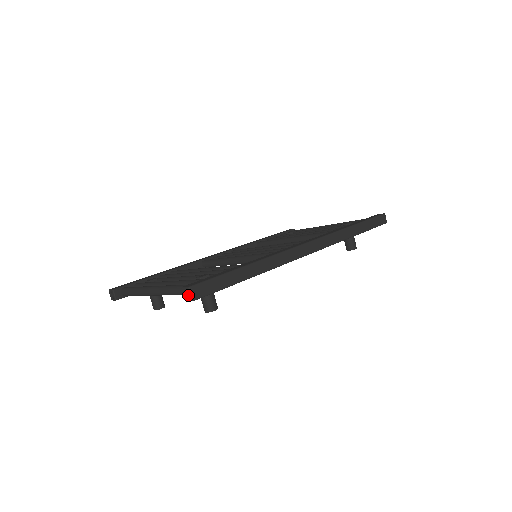
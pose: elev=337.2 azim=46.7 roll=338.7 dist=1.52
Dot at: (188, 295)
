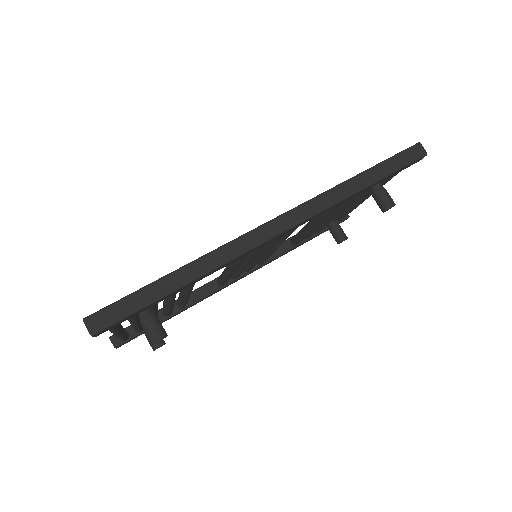
Dot at: (87, 329)
